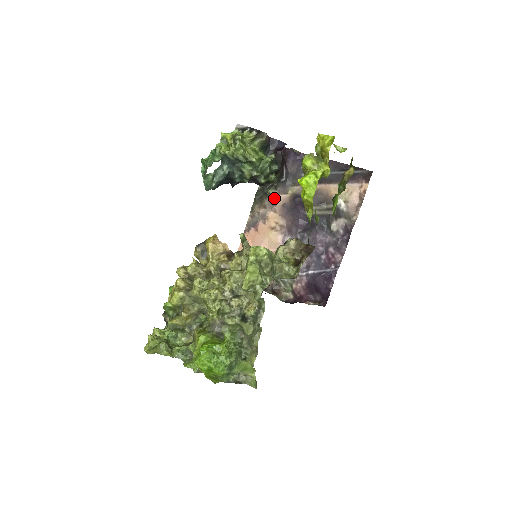
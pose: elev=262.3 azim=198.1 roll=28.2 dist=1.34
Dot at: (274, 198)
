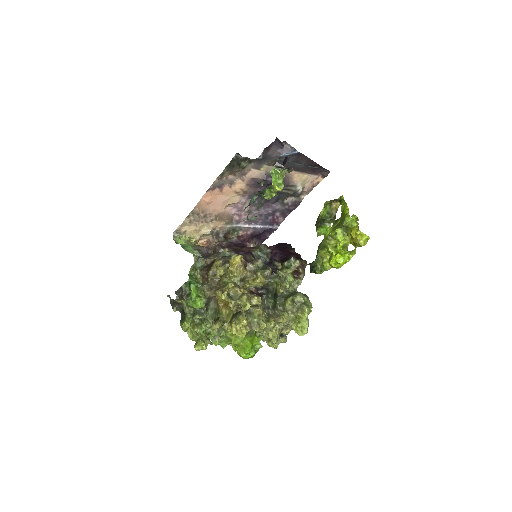
Dot at: (246, 170)
